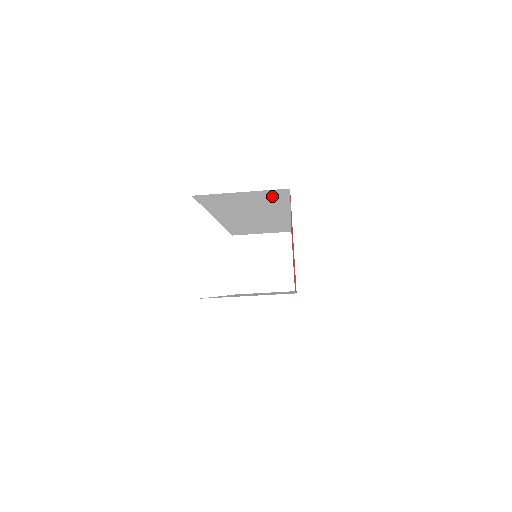
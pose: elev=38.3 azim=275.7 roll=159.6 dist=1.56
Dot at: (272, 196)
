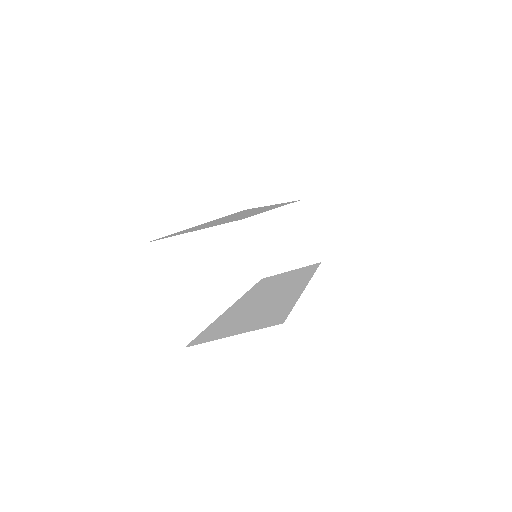
Dot at: (235, 214)
